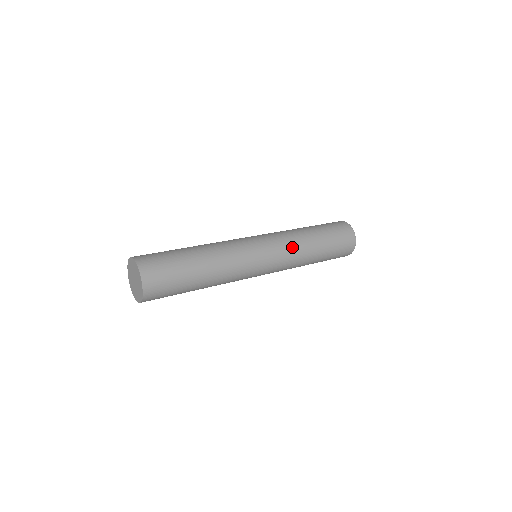
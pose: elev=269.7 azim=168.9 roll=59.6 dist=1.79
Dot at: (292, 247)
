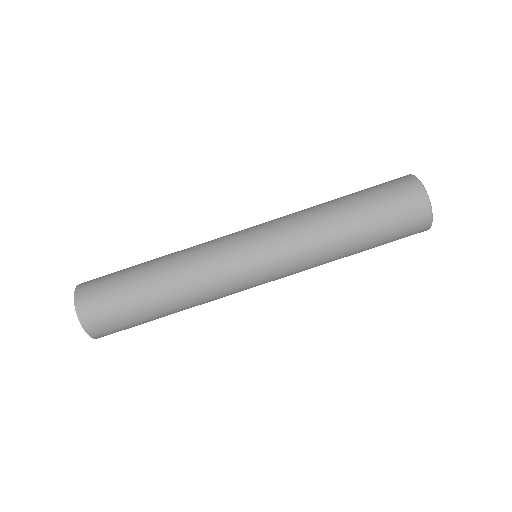
Dot at: (307, 261)
